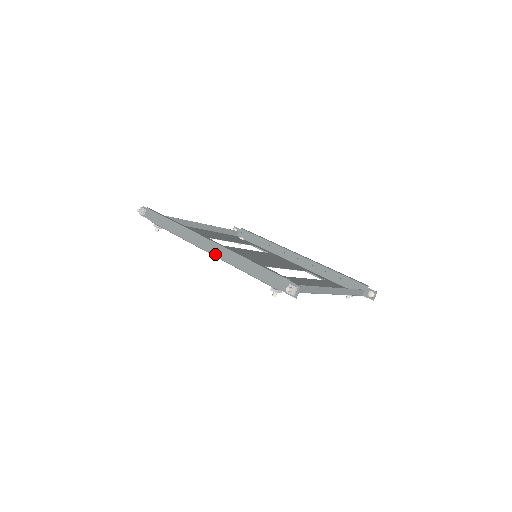
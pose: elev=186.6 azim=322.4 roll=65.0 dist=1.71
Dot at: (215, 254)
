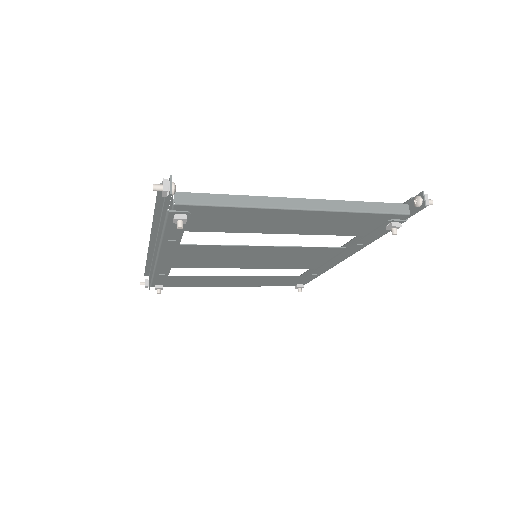
Dot at: (157, 250)
